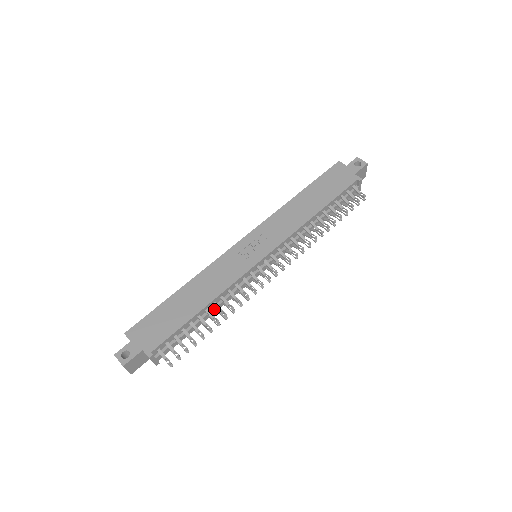
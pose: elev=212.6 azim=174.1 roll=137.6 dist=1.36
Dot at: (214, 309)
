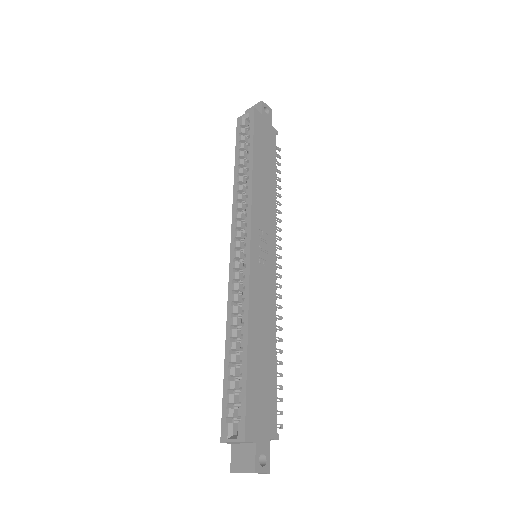
Dot at: occluded
